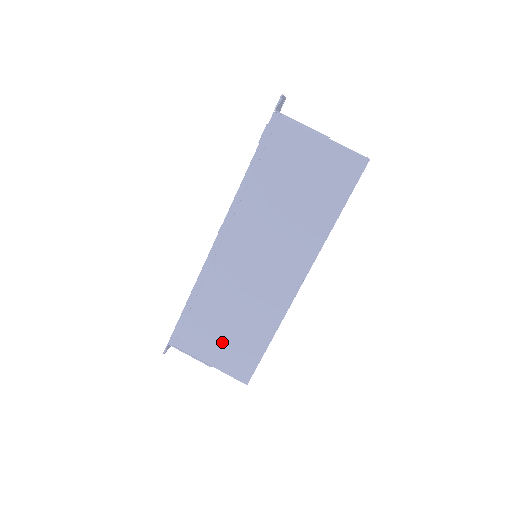
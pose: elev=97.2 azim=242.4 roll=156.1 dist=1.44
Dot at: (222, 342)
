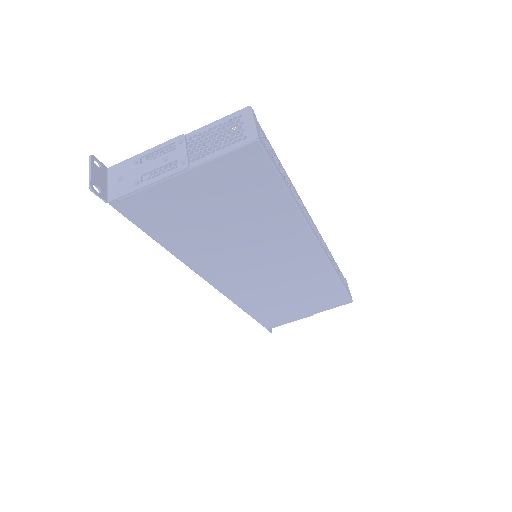
Dot at: (303, 305)
